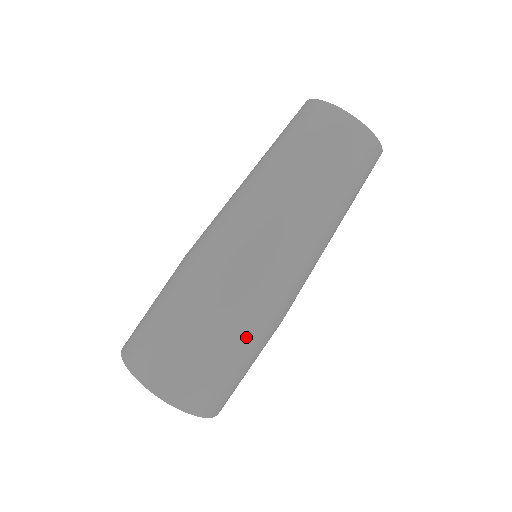
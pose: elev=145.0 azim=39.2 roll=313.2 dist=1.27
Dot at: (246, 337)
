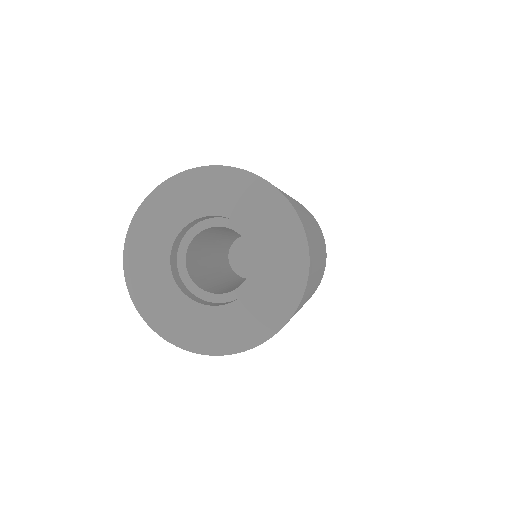
Dot at: occluded
